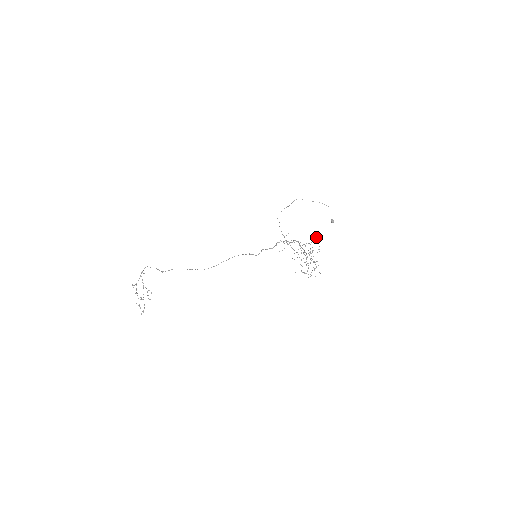
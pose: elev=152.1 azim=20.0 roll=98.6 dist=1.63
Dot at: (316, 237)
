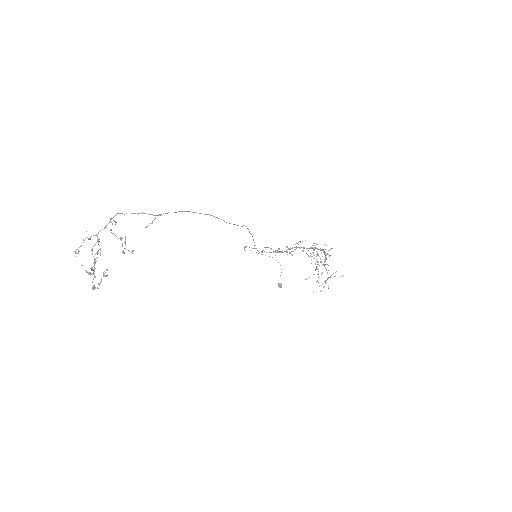
Dot at: (324, 244)
